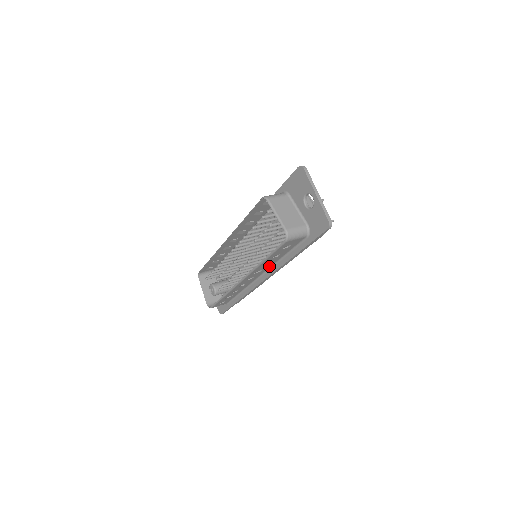
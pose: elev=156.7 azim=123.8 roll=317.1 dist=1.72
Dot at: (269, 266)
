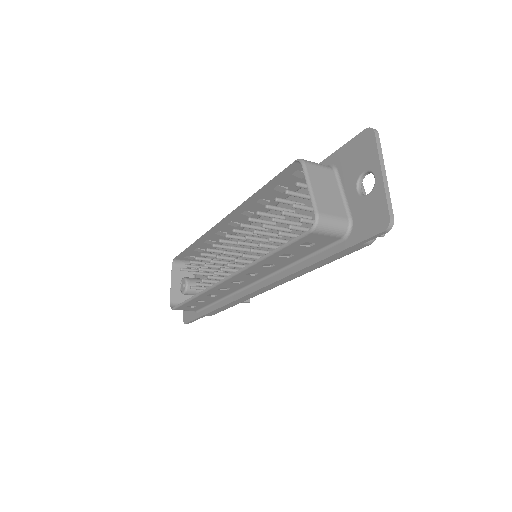
Dot at: (270, 271)
